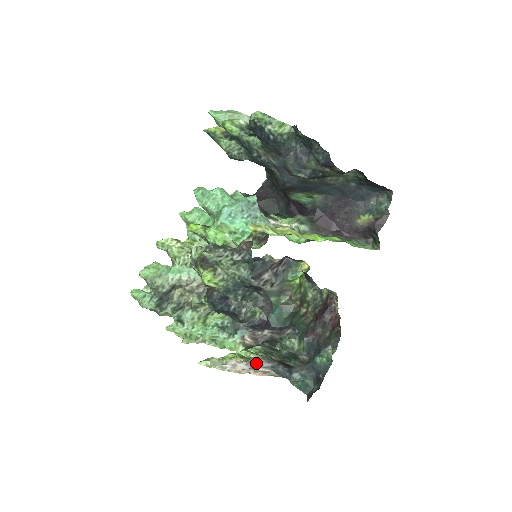
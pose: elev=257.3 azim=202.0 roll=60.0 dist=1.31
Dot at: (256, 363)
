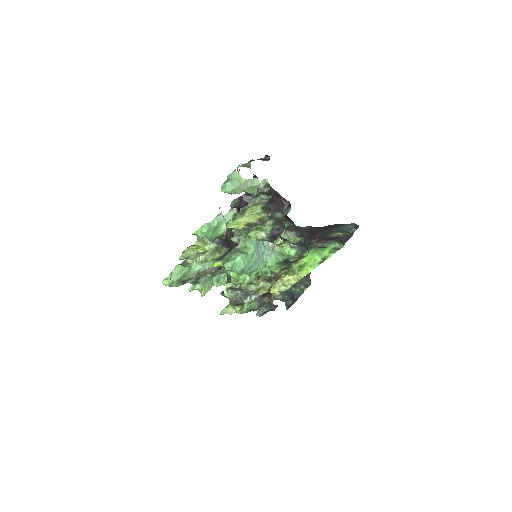
Dot at: occluded
